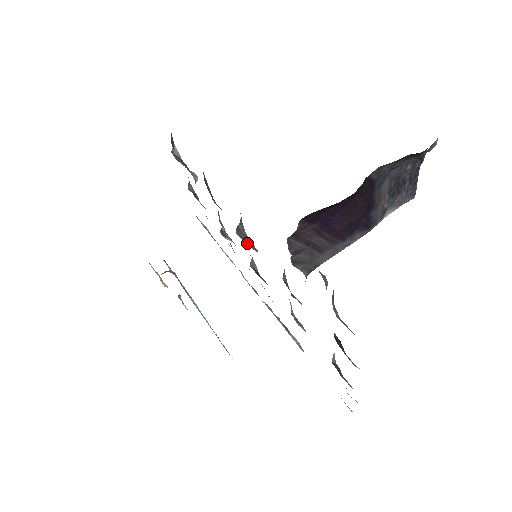
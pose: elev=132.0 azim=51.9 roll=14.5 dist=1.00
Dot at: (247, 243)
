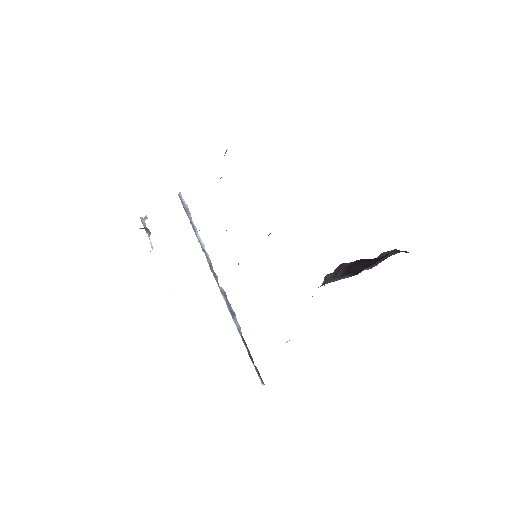
Dot at: occluded
